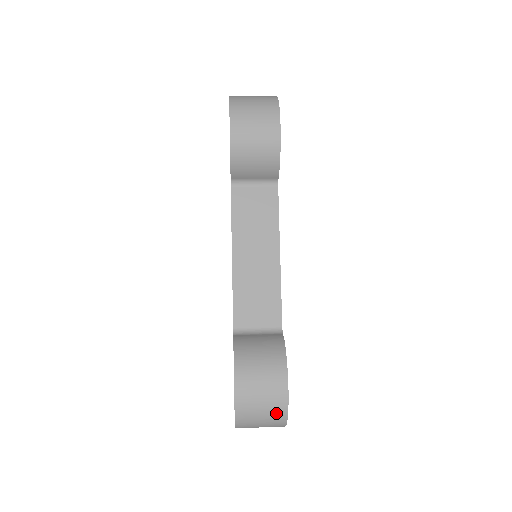
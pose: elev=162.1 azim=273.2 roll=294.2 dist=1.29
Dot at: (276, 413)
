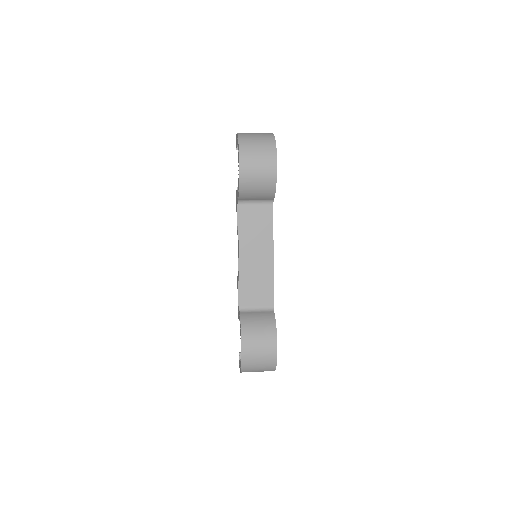
Dot at: (269, 365)
